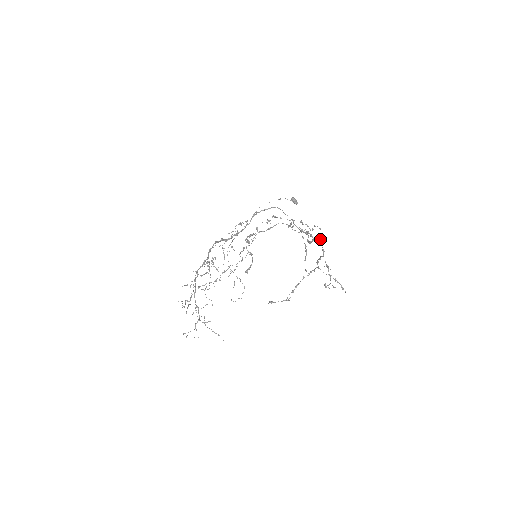
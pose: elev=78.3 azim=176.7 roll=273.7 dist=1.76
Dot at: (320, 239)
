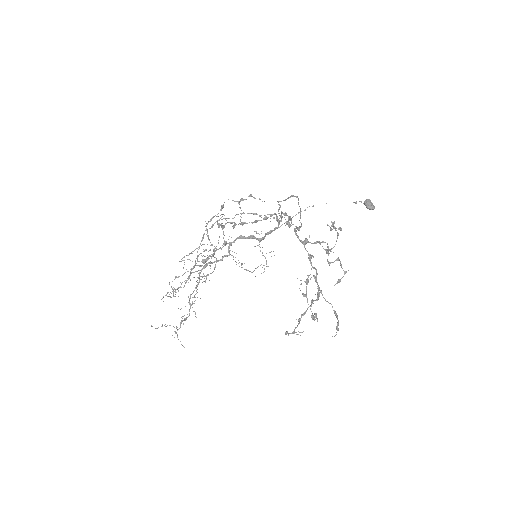
Dot at: occluded
